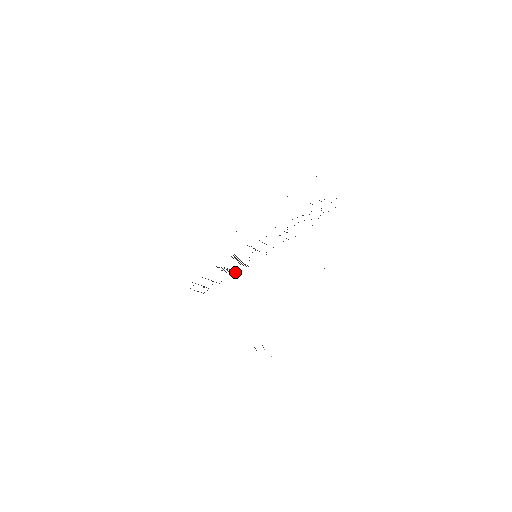
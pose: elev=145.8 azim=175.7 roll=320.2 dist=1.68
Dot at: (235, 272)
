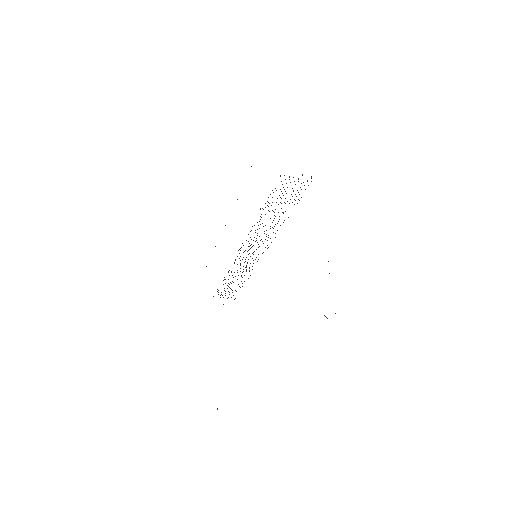
Dot at: occluded
